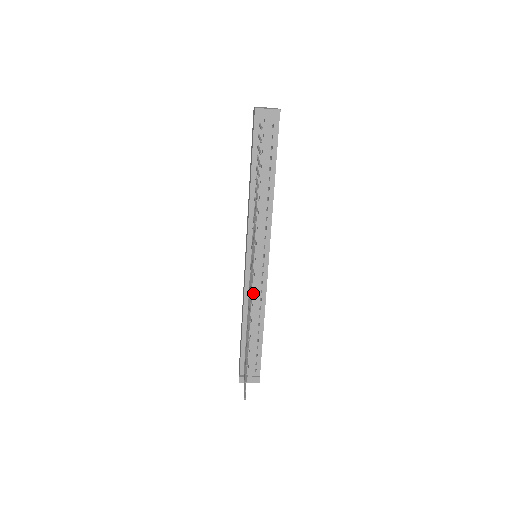
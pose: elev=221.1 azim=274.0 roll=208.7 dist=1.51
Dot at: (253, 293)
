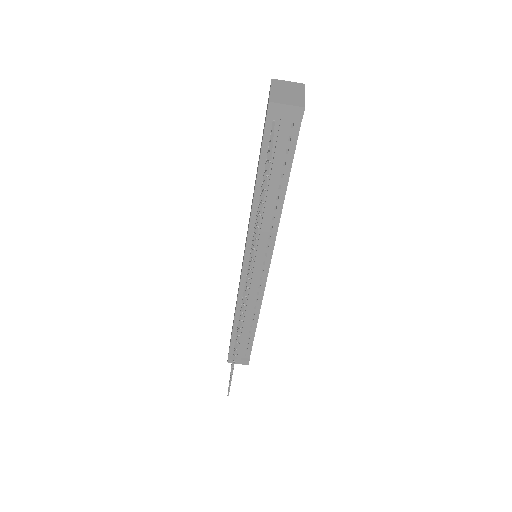
Dot at: (248, 295)
